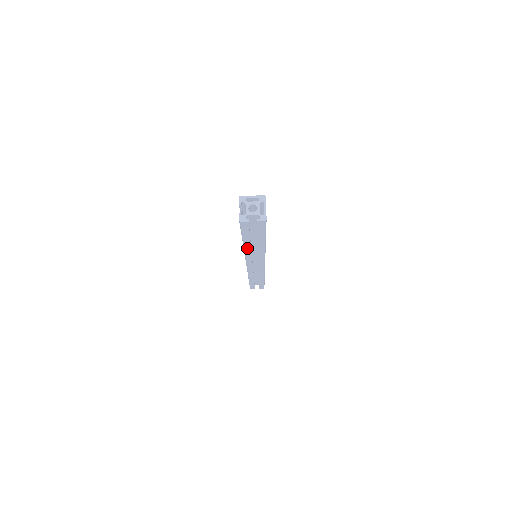
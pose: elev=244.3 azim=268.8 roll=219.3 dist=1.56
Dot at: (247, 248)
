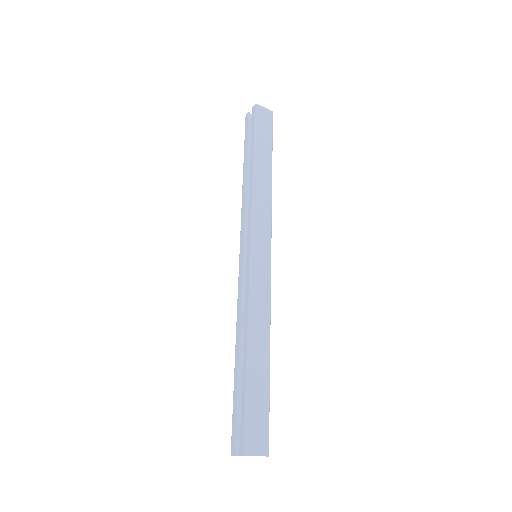
Dot at: occluded
